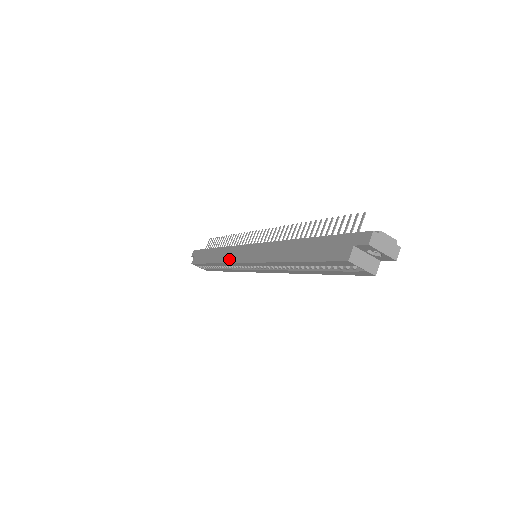
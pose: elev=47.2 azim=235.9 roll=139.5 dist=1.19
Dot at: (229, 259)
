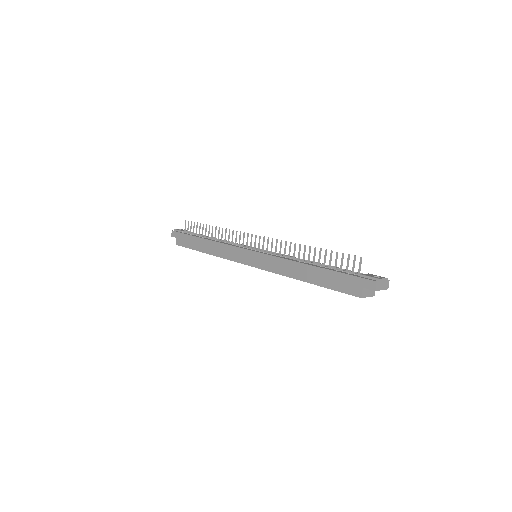
Dot at: (230, 257)
